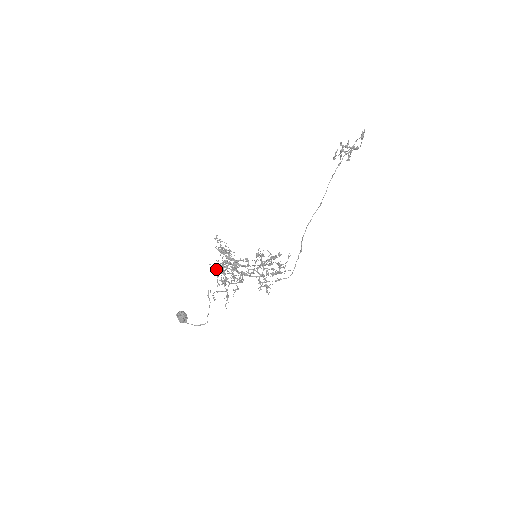
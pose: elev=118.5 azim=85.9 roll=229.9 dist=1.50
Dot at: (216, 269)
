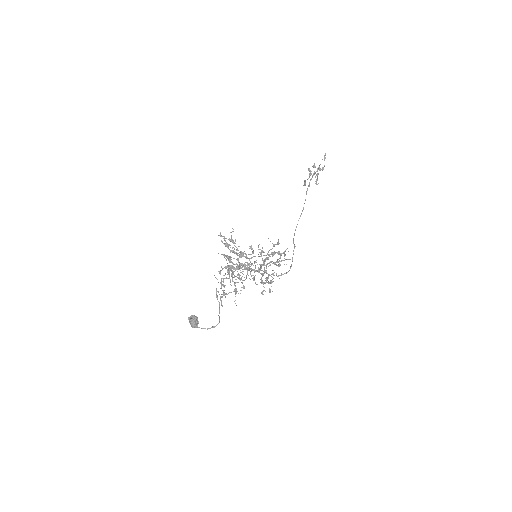
Dot at: occluded
